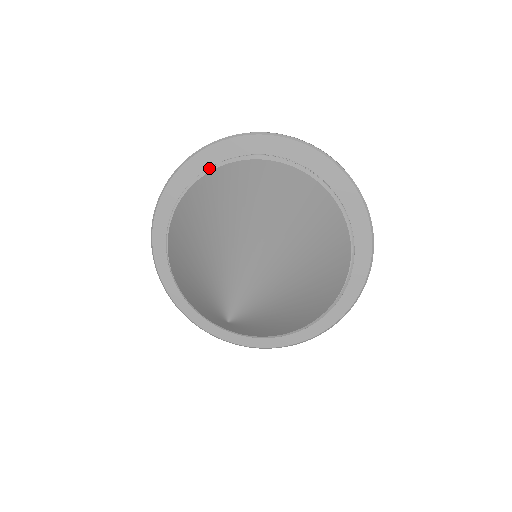
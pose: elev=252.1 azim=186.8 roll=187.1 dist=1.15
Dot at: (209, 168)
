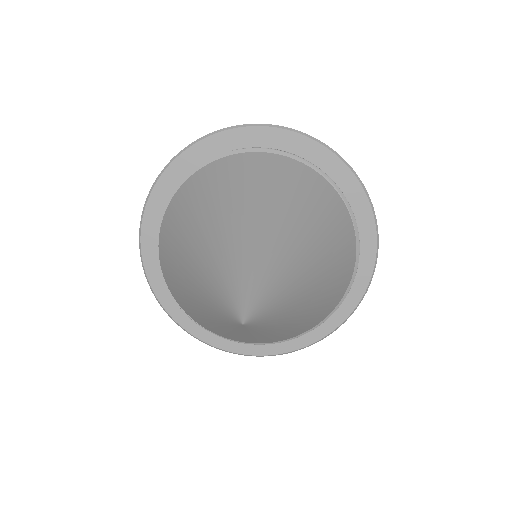
Dot at: (158, 221)
